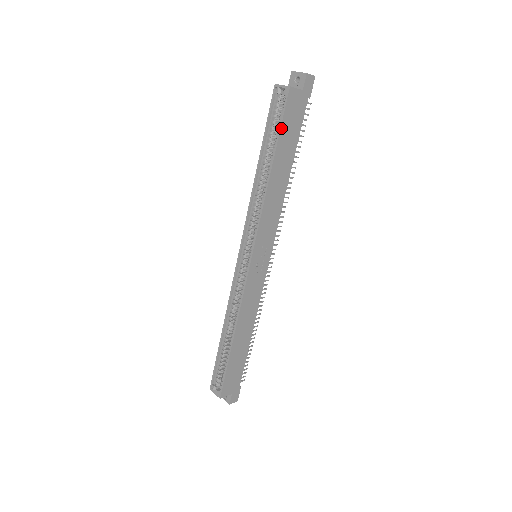
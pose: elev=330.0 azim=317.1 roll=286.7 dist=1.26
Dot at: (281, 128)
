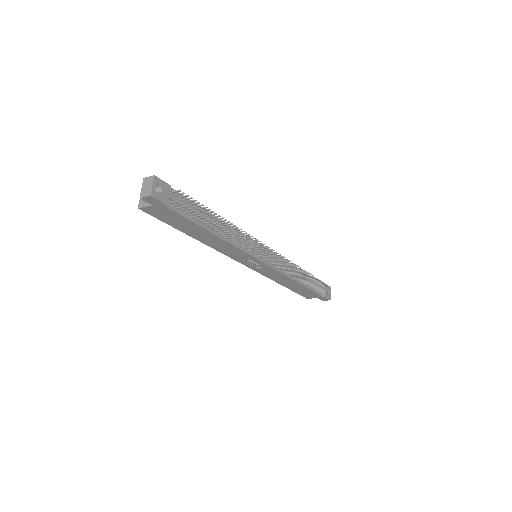
Dot at: (167, 223)
